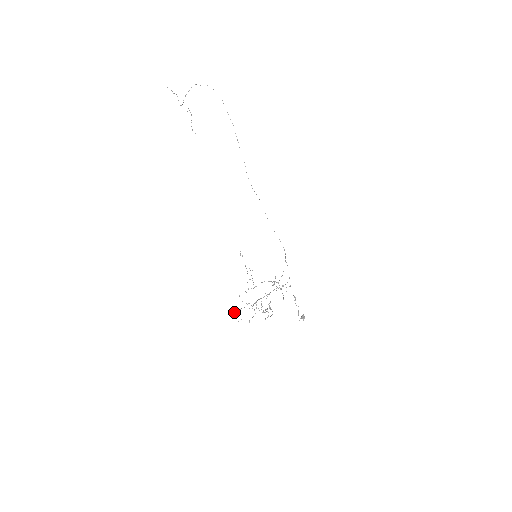
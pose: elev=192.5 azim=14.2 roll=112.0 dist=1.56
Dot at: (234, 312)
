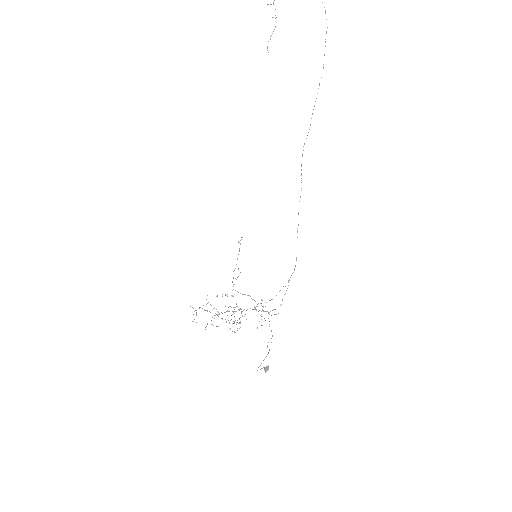
Dot at: (193, 308)
